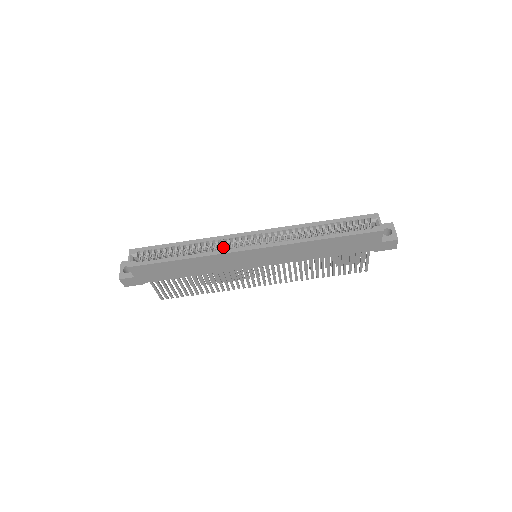
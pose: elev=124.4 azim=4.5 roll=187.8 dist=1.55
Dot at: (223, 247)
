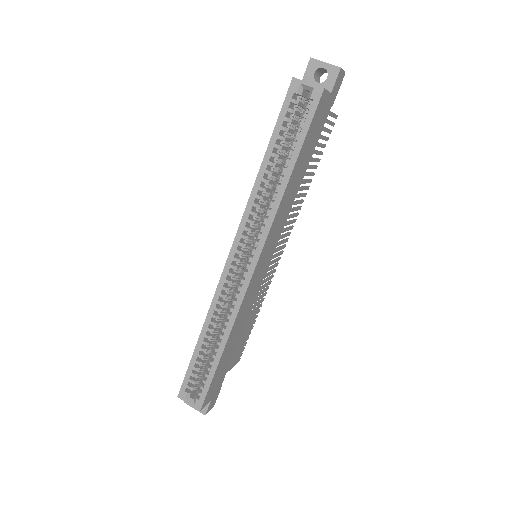
Dot at: occluded
